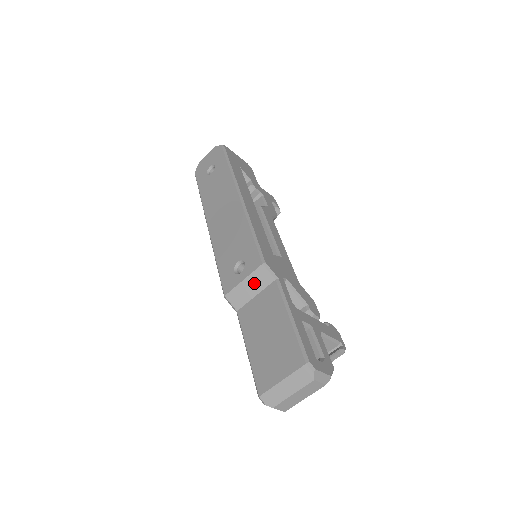
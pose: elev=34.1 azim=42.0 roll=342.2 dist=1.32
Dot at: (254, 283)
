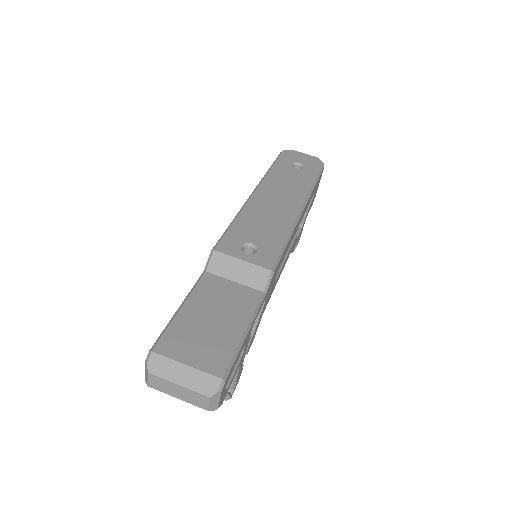
Dot at: (247, 273)
